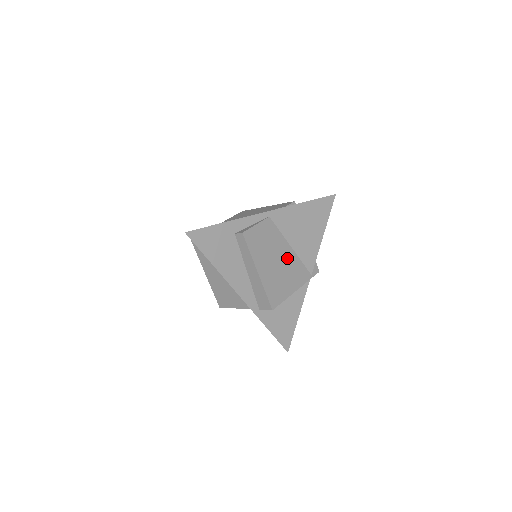
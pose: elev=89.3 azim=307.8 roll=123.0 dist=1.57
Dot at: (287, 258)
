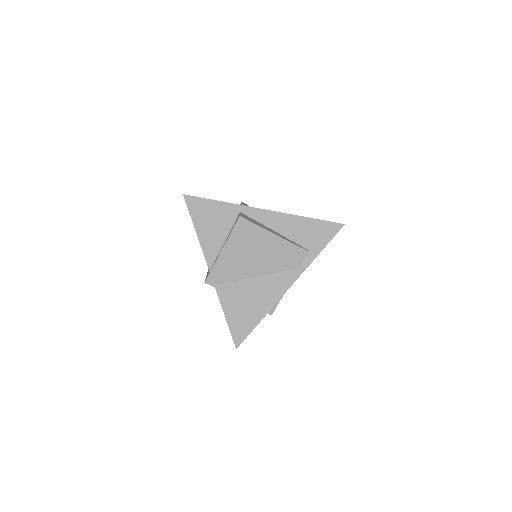
Dot at: occluded
